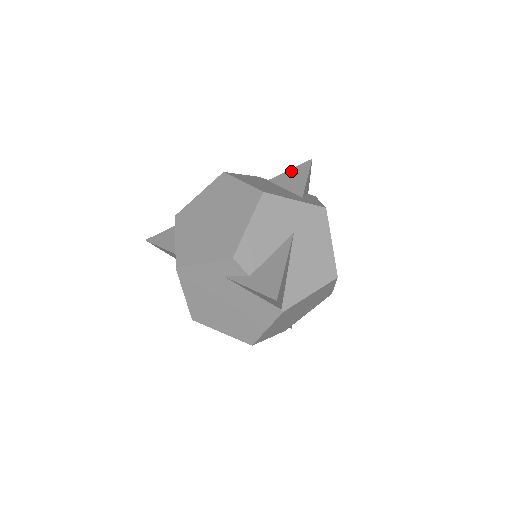
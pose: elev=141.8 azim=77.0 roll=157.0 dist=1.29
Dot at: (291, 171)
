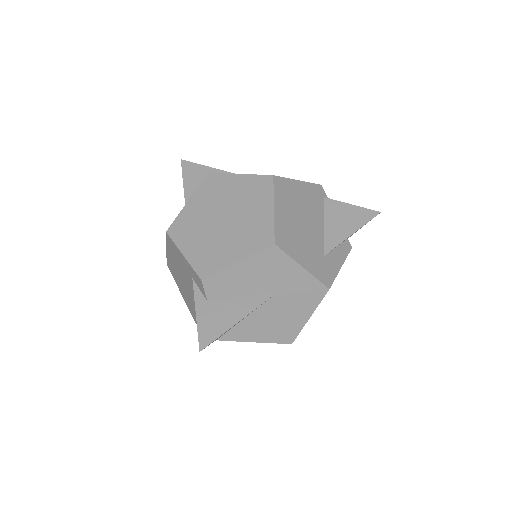
Dot at: (350, 208)
